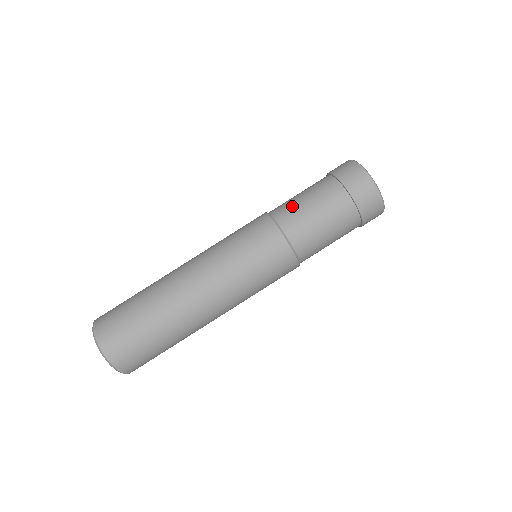
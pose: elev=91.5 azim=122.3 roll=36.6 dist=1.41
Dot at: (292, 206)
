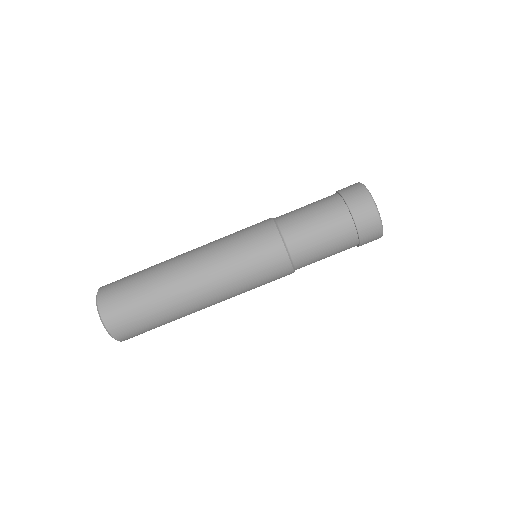
Dot at: (293, 211)
